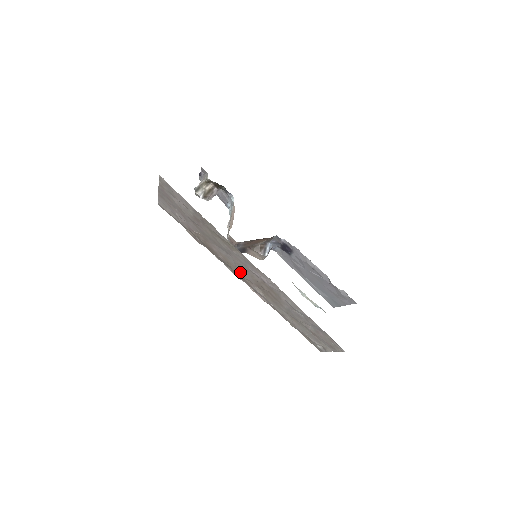
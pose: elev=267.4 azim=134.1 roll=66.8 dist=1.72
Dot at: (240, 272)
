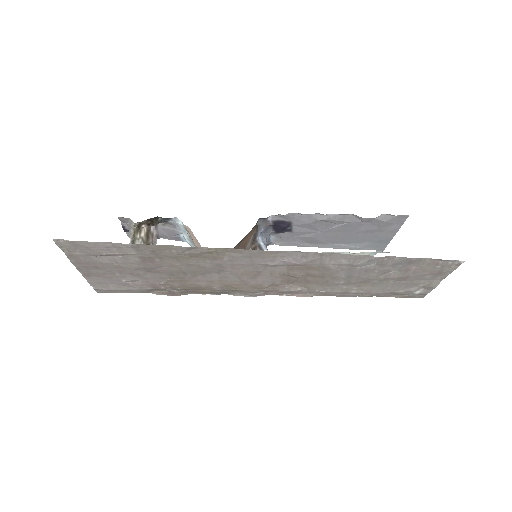
Dot at: (253, 285)
